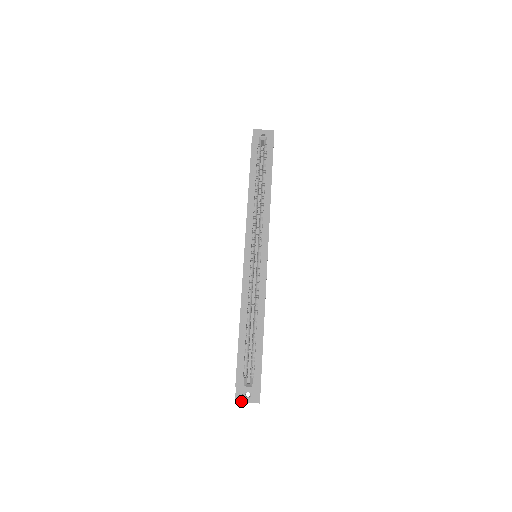
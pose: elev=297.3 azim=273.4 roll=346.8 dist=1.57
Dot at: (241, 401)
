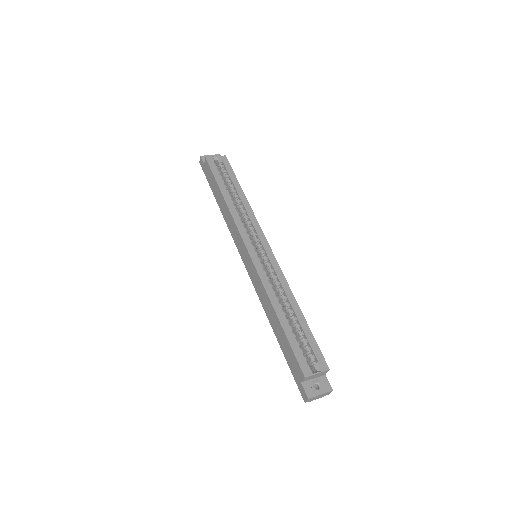
Dot at: (314, 395)
